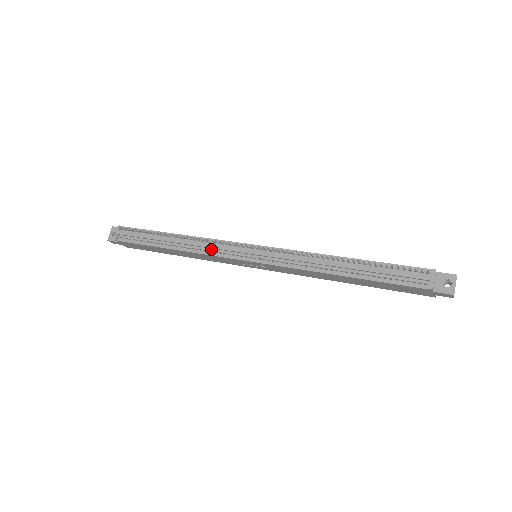
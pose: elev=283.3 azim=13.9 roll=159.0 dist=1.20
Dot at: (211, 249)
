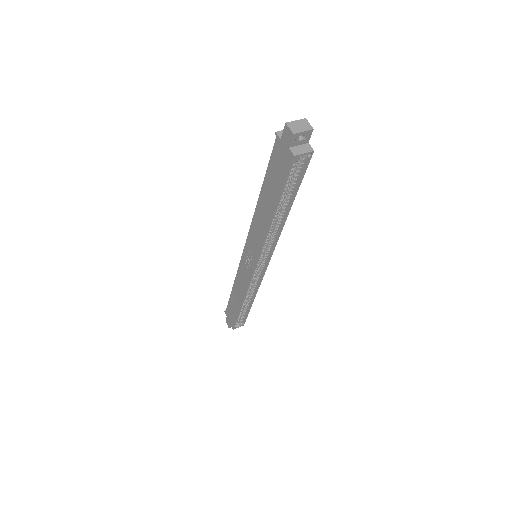
Dot at: occluded
